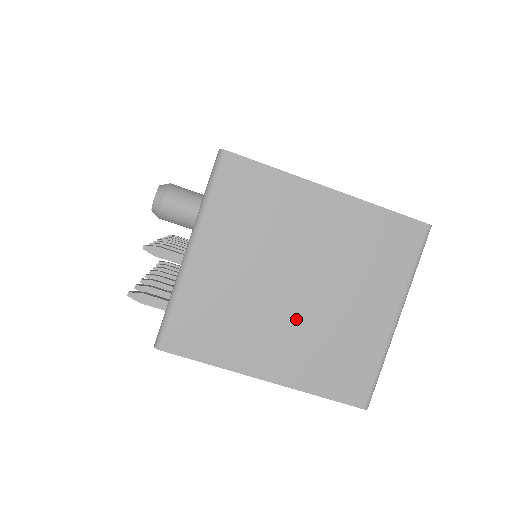
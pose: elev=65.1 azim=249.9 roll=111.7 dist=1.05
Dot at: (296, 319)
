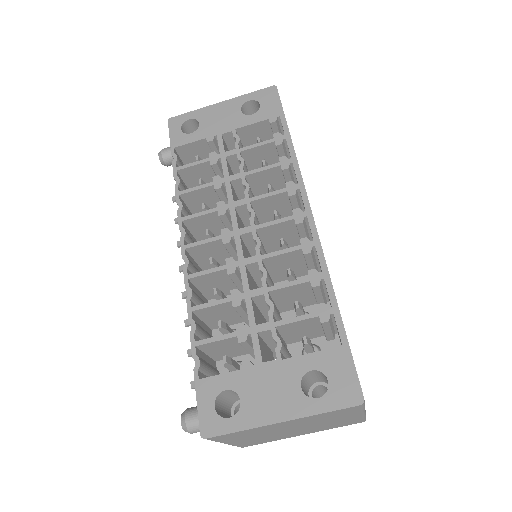
Dot at: (302, 430)
